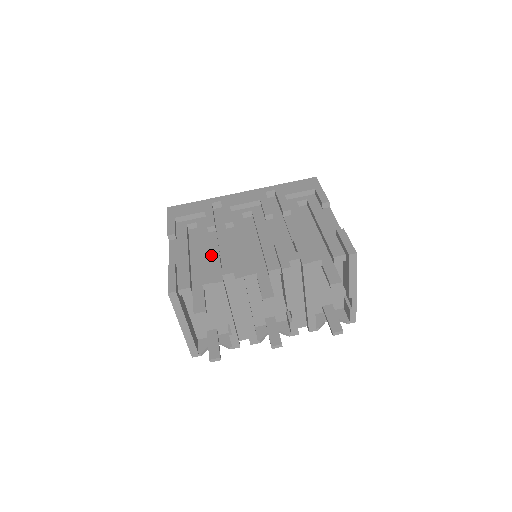
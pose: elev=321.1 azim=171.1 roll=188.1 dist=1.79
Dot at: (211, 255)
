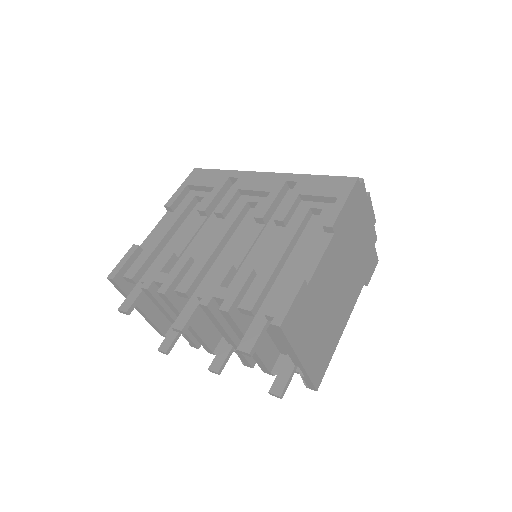
Dot at: (177, 247)
